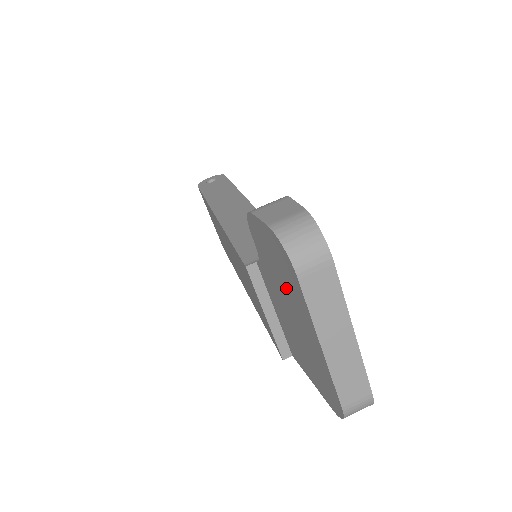
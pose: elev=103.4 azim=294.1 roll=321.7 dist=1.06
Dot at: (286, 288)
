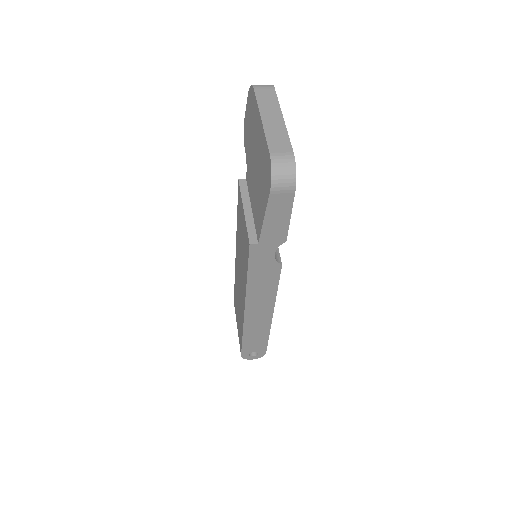
Dot at: (252, 129)
